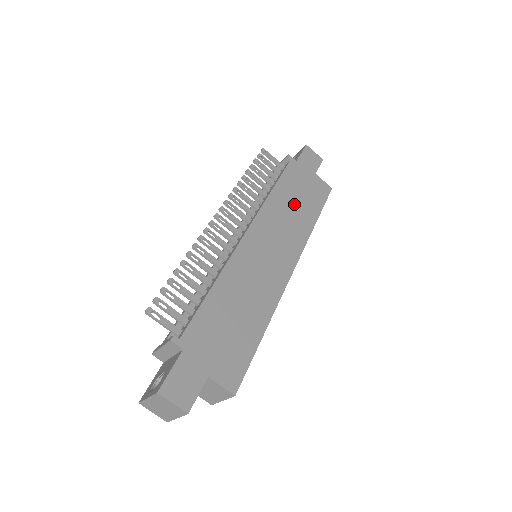
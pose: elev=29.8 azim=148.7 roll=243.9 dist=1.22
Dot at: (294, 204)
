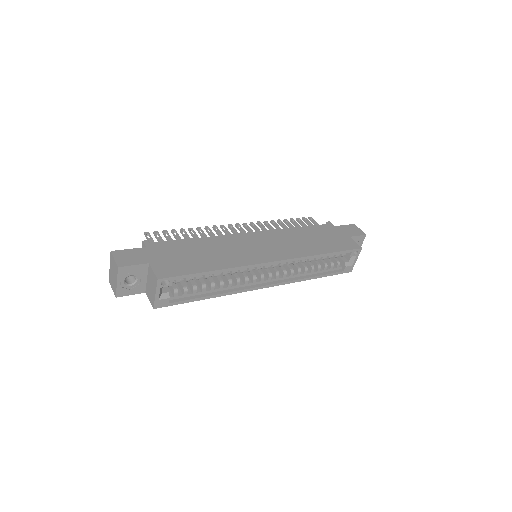
Dot at: (310, 239)
